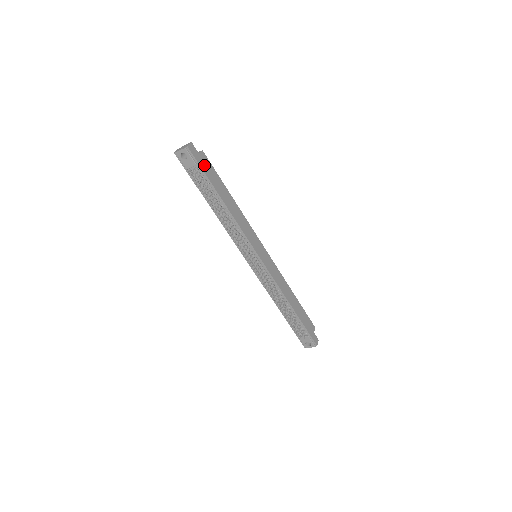
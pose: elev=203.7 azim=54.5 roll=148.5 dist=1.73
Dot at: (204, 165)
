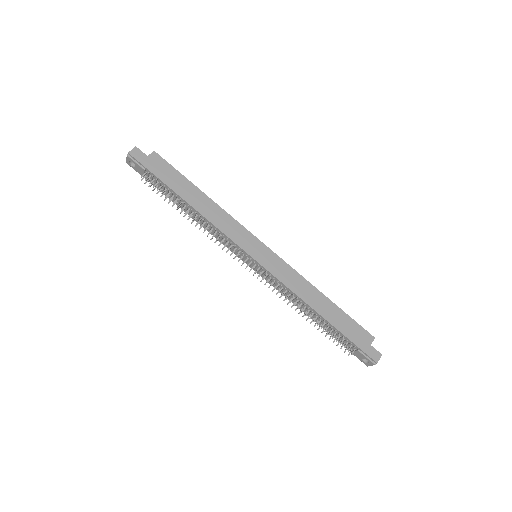
Dot at: (155, 167)
